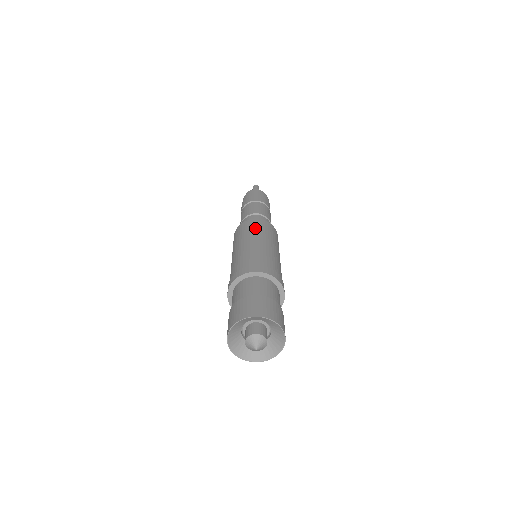
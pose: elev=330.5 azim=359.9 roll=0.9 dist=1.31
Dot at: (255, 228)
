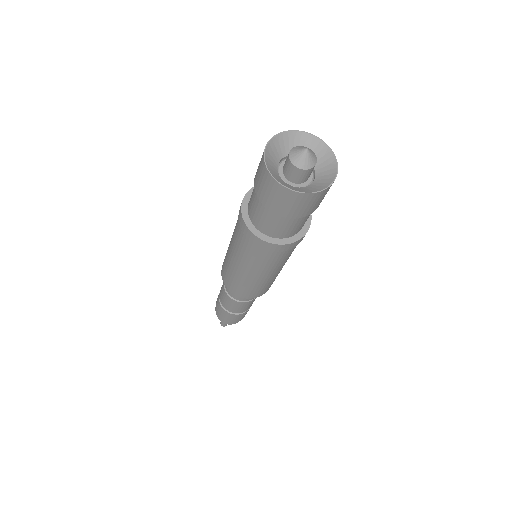
Dot at: occluded
